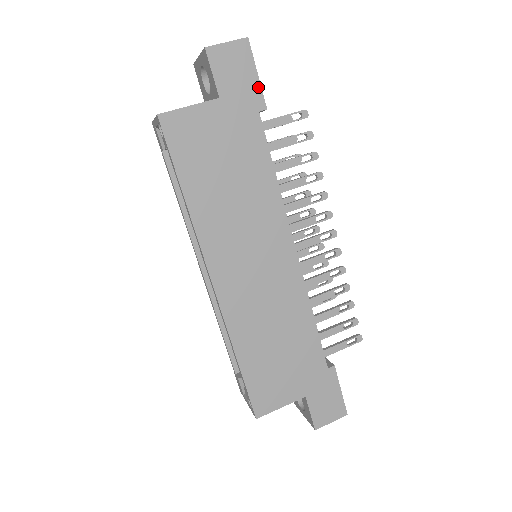
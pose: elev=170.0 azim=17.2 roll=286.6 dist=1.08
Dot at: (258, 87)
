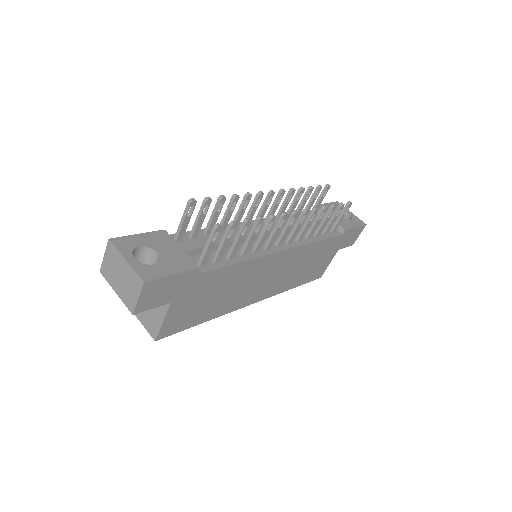
Dot at: (182, 274)
